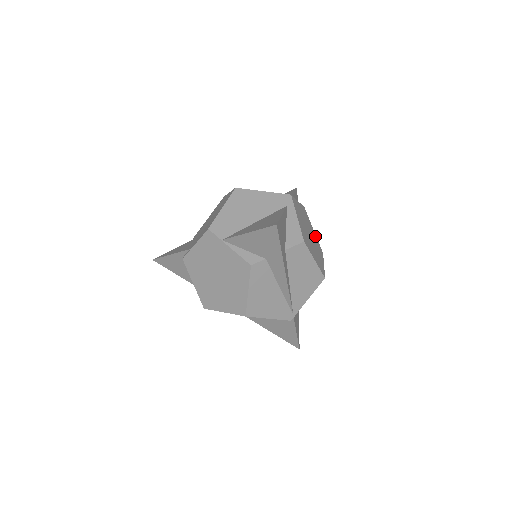
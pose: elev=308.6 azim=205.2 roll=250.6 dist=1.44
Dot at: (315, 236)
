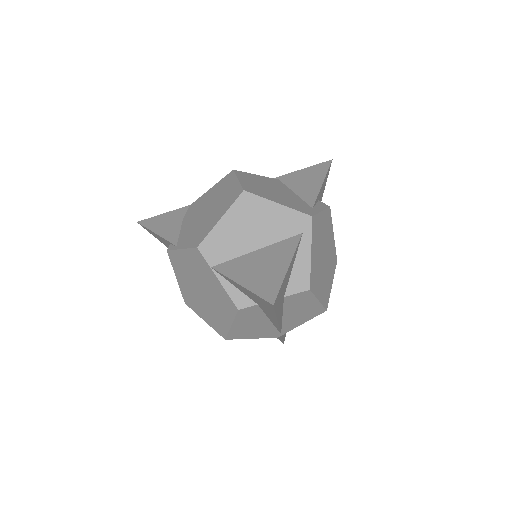
Dot at: (333, 244)
